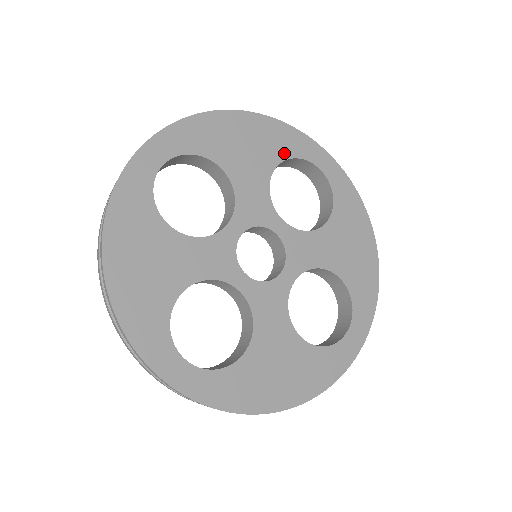
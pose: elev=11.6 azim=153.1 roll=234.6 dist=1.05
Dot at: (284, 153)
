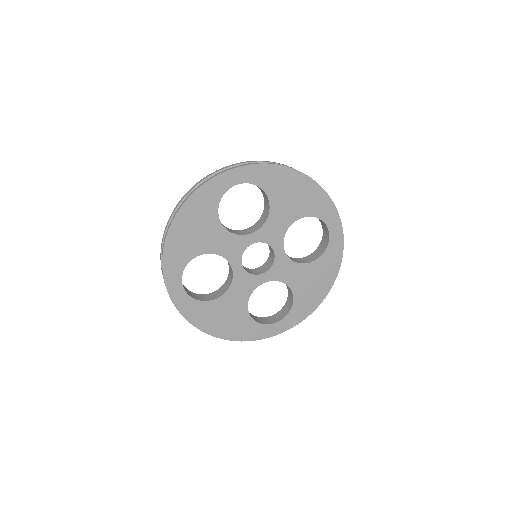
Dot at: (314, 212)
